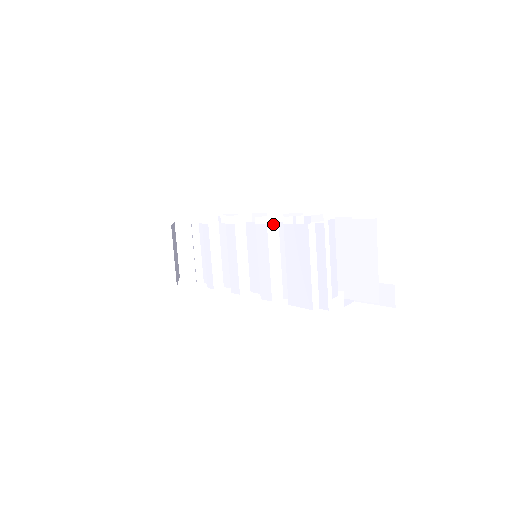
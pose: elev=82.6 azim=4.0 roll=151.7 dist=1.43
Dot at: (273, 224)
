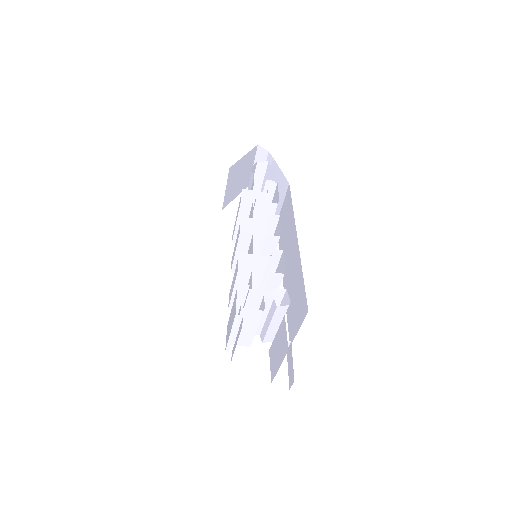
Dot at: (245, 270)
